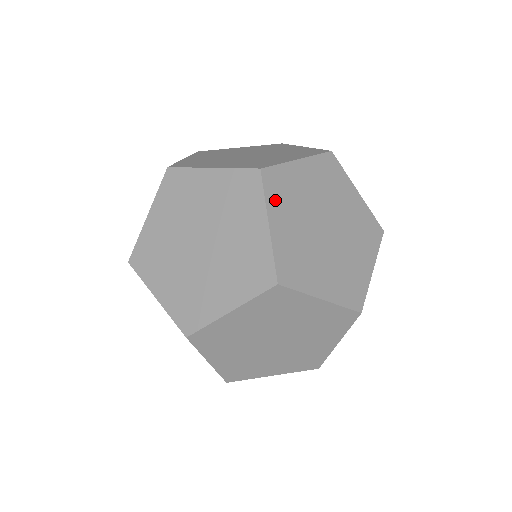
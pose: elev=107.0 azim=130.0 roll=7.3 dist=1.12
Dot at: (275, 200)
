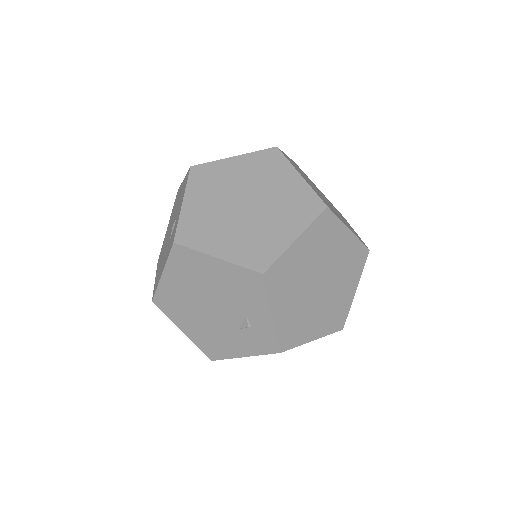
Dot at: (294, 166)
